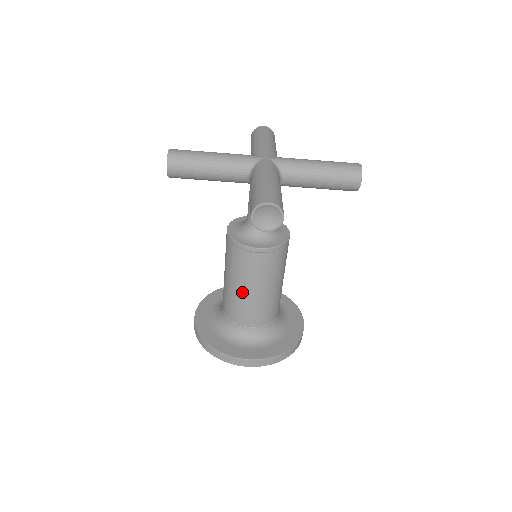
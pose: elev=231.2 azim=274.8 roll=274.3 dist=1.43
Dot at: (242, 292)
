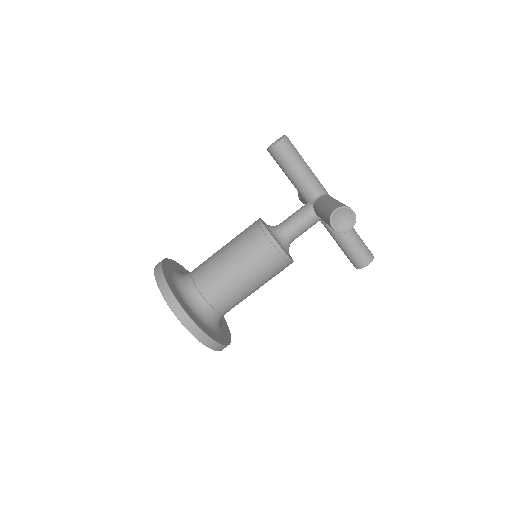
Dot at: (233, 269)
